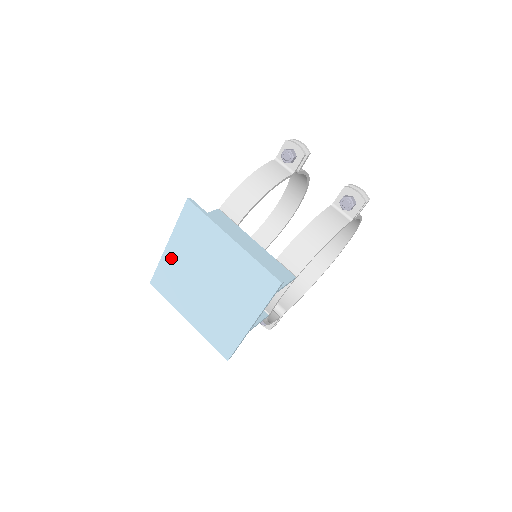
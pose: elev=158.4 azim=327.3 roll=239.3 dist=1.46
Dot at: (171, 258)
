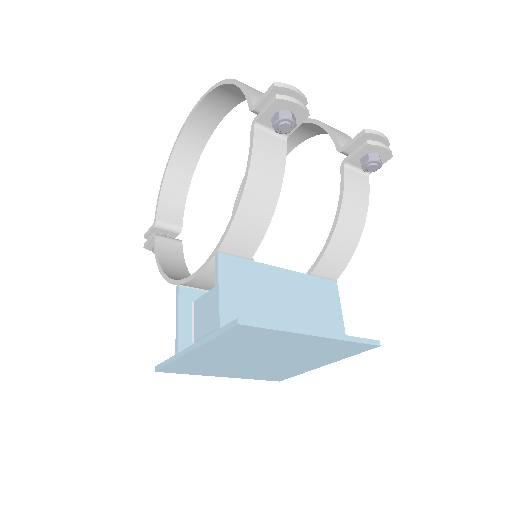
Dot at: (198, 357)
